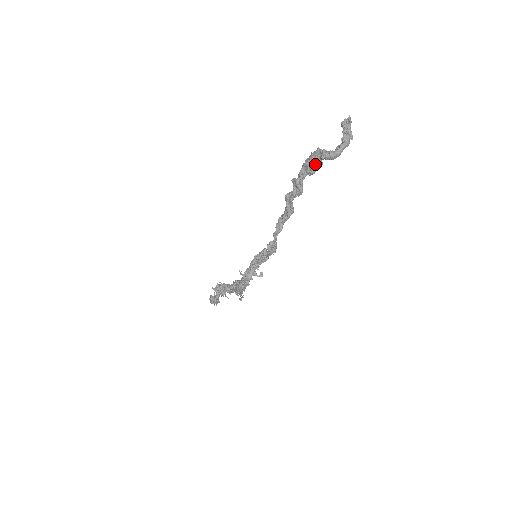
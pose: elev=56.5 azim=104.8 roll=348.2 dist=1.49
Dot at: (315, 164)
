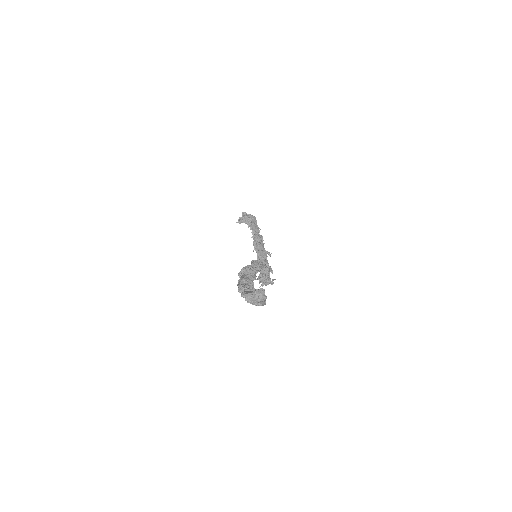
Dot at: occluded
